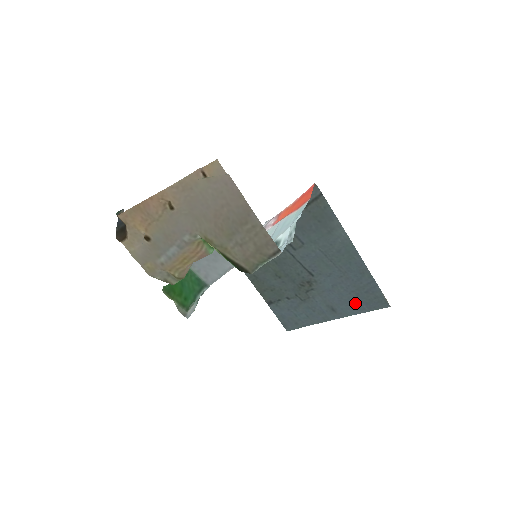
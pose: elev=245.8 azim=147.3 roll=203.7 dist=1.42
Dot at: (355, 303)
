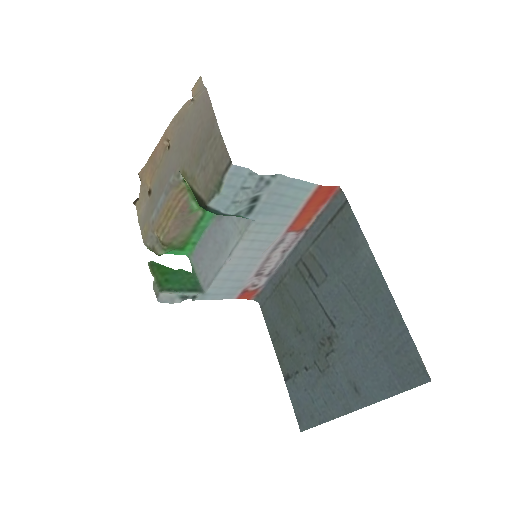
Dot at: (383, 375)
